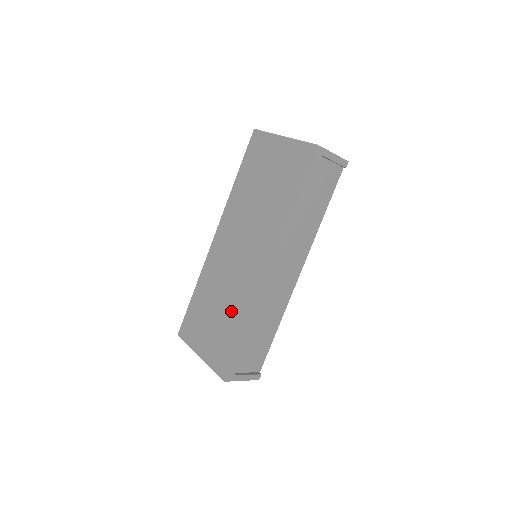
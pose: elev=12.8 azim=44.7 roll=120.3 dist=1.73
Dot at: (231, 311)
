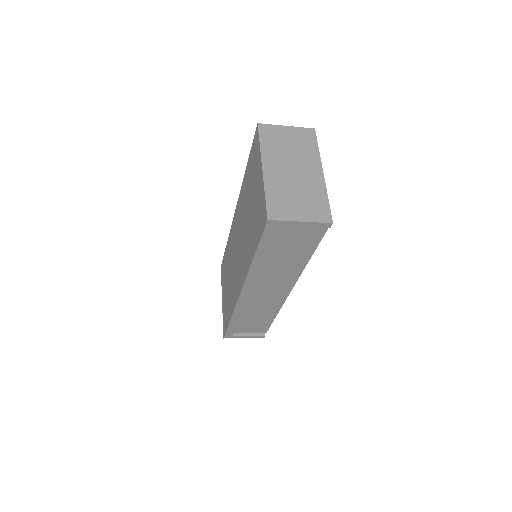
Dot at: (230, 294)
